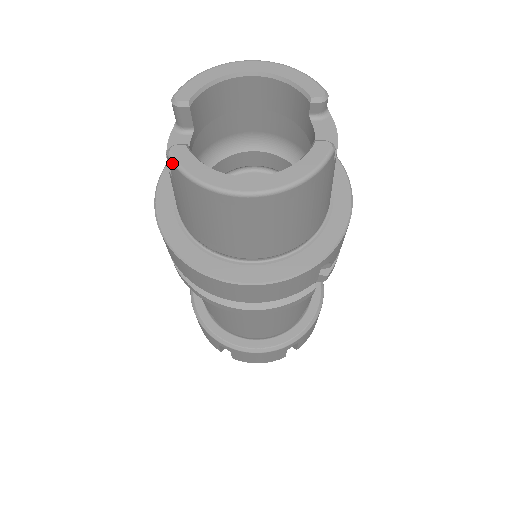
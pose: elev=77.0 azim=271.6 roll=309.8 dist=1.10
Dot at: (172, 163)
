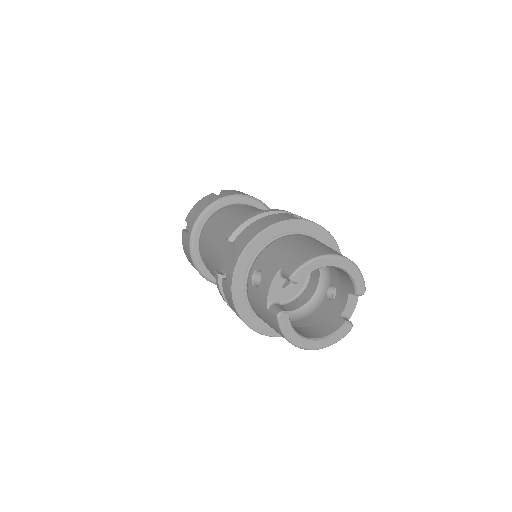
Dot at: (278, 323)
